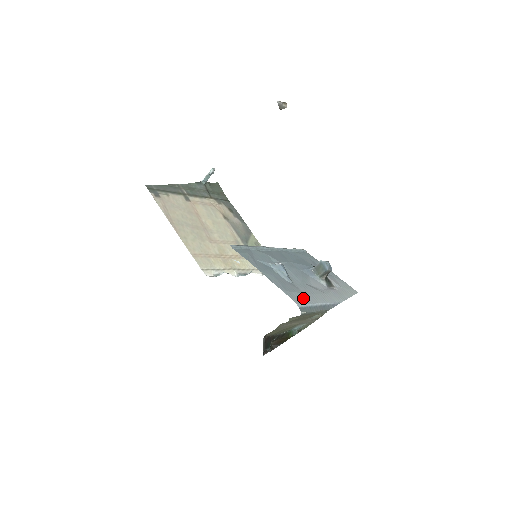
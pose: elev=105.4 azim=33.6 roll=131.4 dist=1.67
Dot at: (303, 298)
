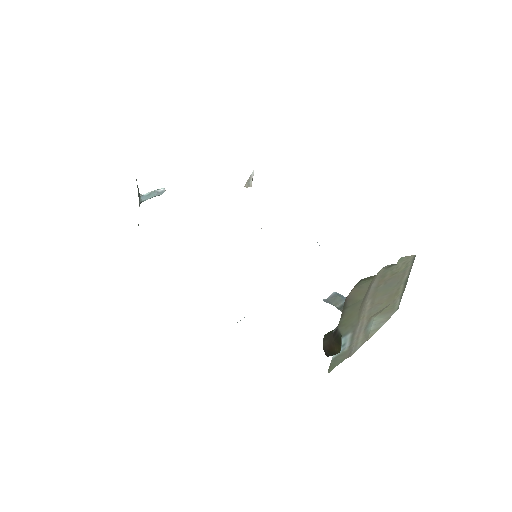
Dot at: occluded
